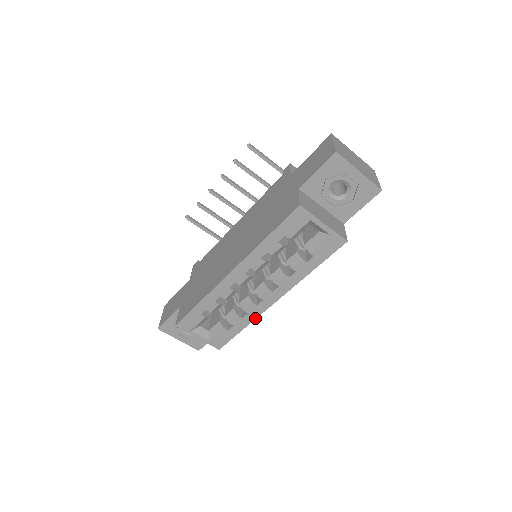
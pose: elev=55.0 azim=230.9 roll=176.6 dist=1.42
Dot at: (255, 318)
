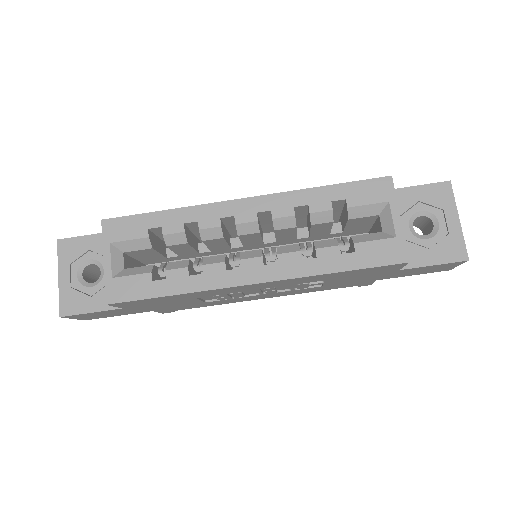
Dot at: (204, 289)
